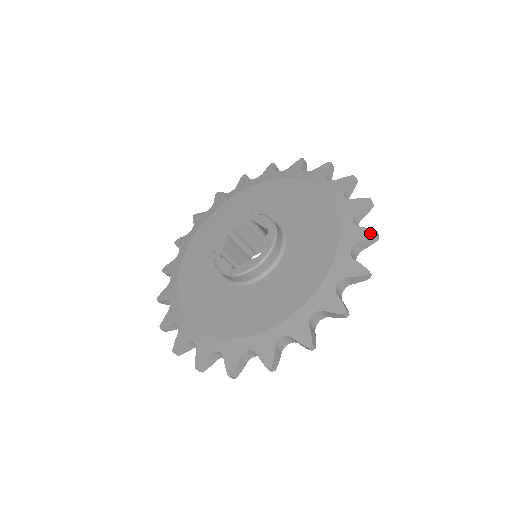
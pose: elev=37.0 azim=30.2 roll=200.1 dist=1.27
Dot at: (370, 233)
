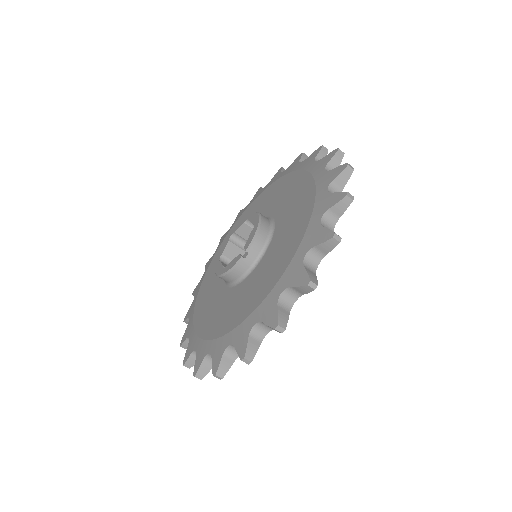
Dot at: (318, 149)
